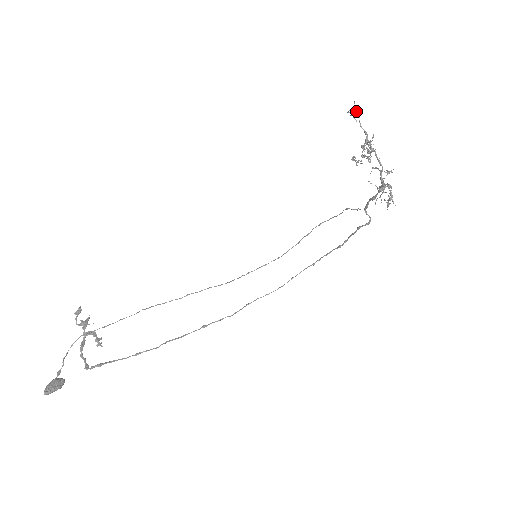
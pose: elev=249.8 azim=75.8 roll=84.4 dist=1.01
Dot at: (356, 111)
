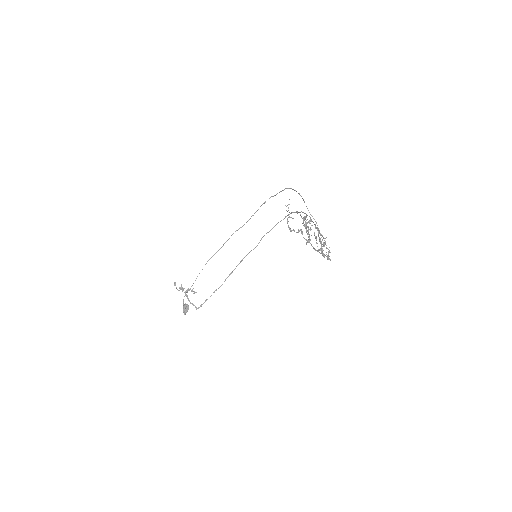
Dot at: occluded
